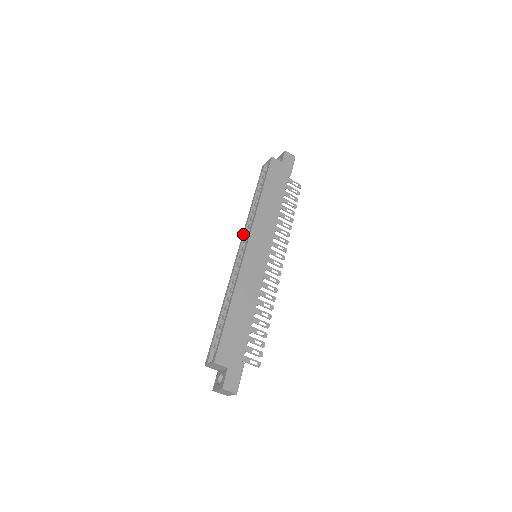
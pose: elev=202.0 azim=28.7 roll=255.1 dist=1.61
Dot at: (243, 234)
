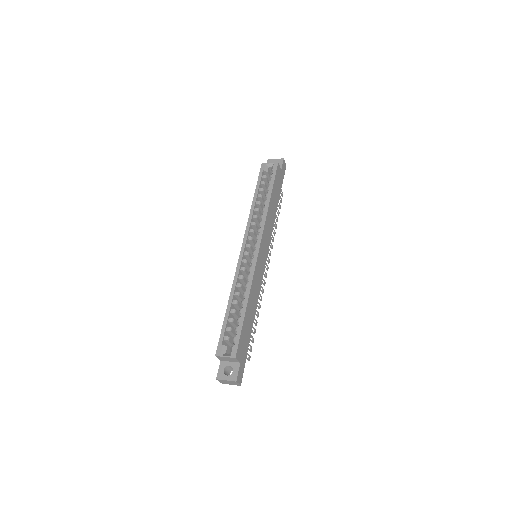
Dot at: (247, 230)
